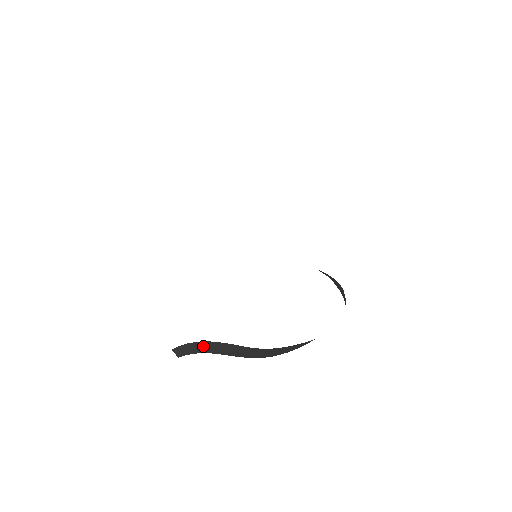
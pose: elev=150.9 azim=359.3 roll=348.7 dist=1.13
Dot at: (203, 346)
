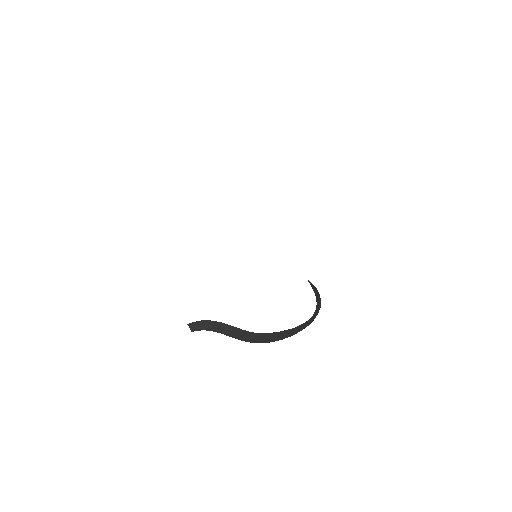
Dot at: (211, 325)
